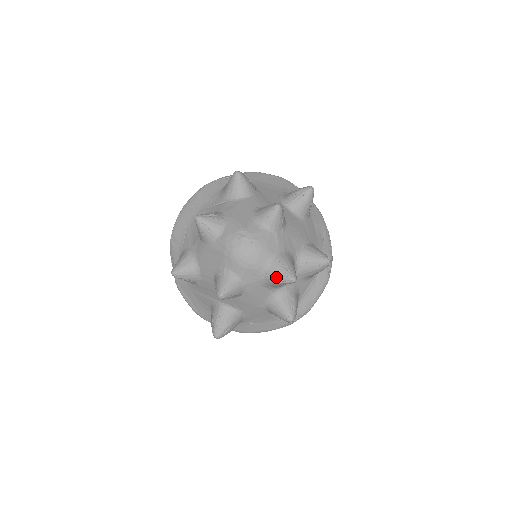
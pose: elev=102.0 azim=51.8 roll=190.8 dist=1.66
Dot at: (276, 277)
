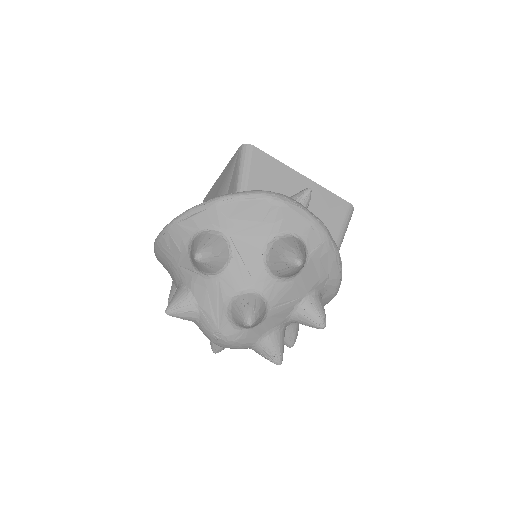
Dot at: (262, 356)
